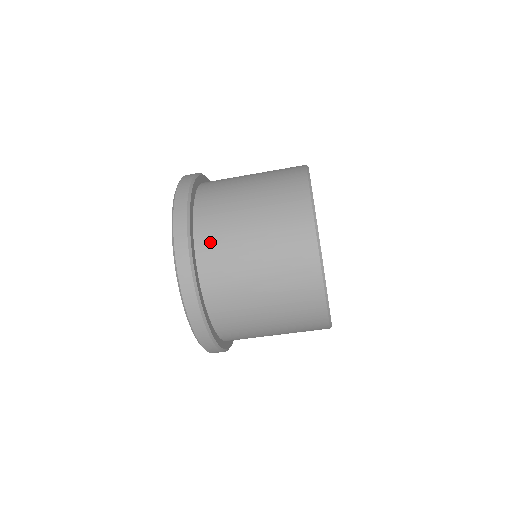
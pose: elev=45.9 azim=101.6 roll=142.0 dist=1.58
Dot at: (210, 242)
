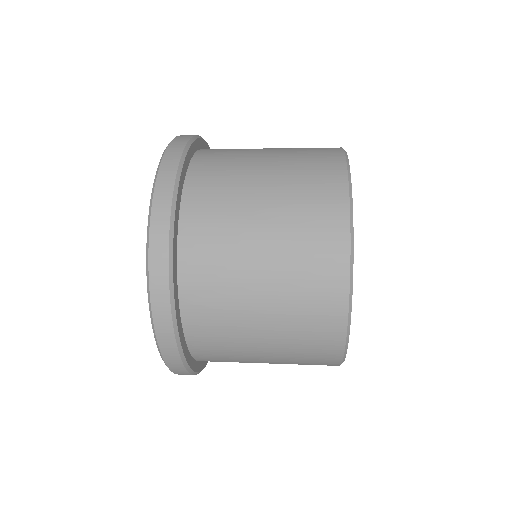
Dot at: (201, 298)
